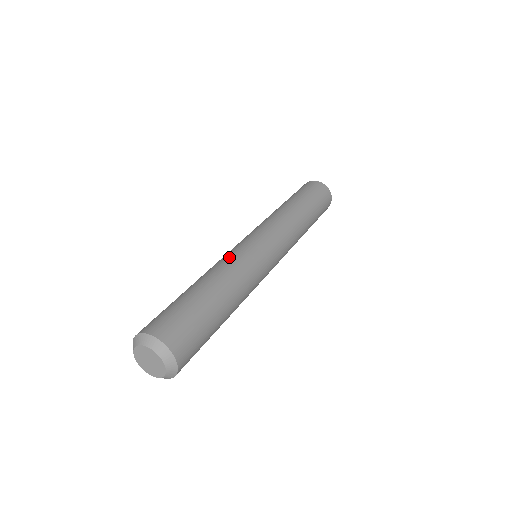
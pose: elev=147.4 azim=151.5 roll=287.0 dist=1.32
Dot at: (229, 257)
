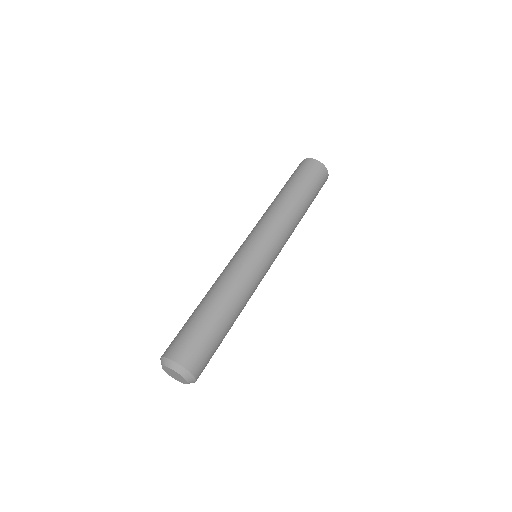
Dot at: (223, 271)
